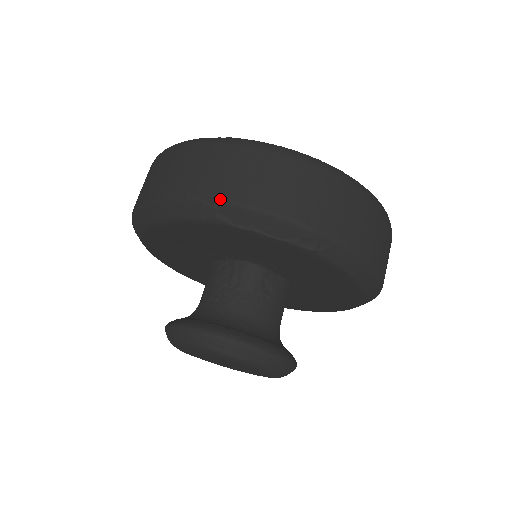
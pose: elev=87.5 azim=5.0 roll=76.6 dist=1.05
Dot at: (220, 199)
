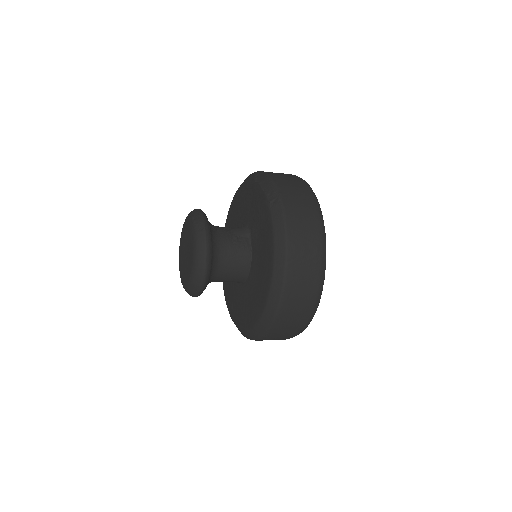
Dot at: (263, 171)
